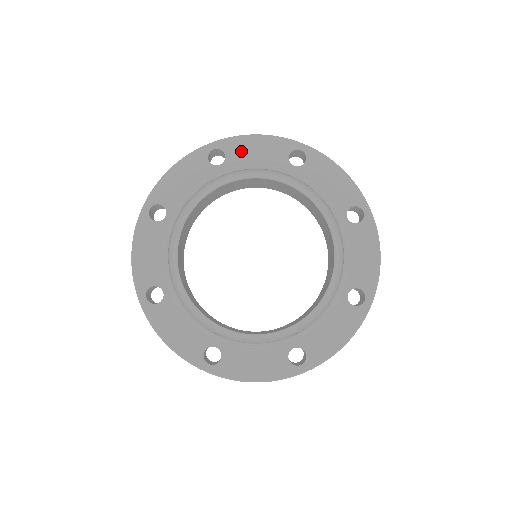
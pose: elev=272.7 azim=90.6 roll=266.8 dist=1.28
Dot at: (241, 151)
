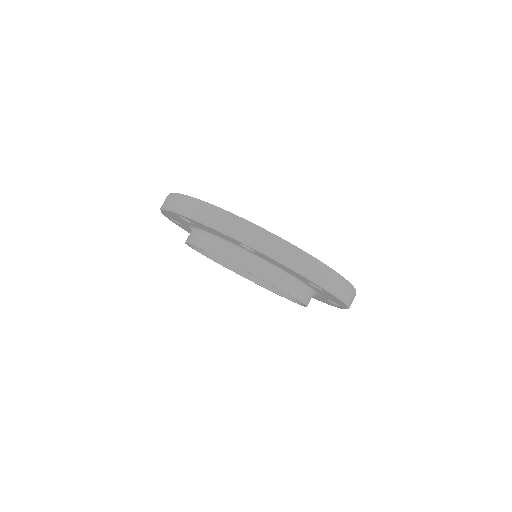
Dot at: occluded
